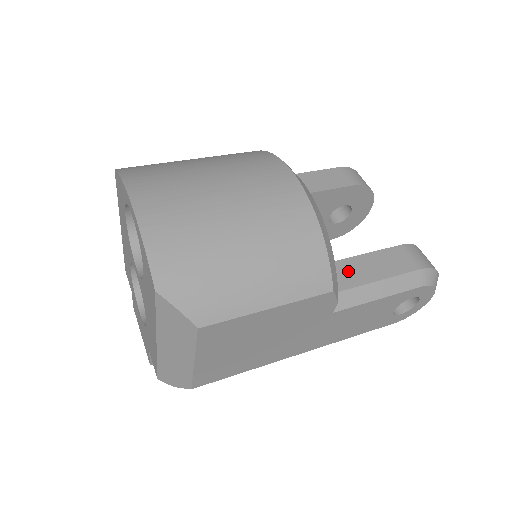
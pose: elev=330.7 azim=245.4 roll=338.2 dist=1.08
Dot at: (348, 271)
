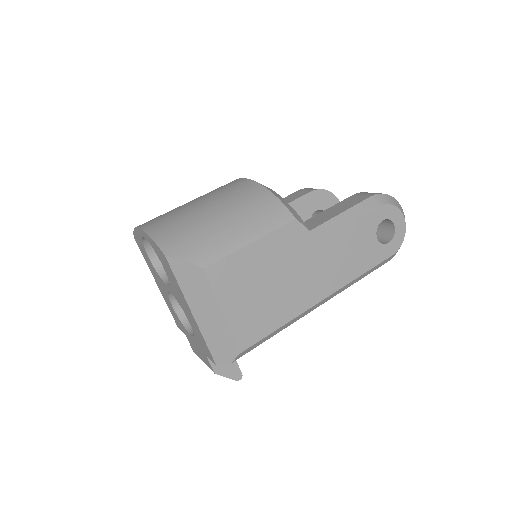
Dot at: (316, 220)
